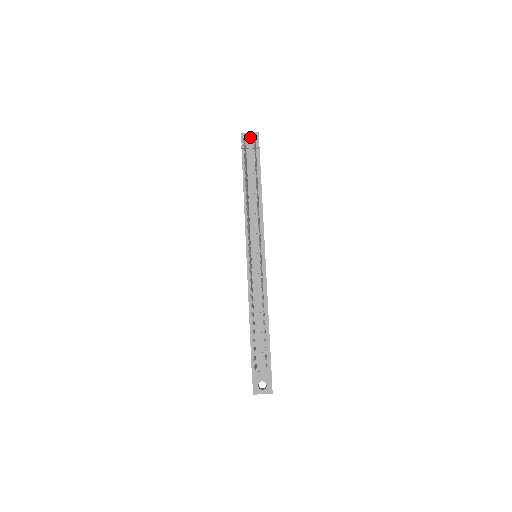
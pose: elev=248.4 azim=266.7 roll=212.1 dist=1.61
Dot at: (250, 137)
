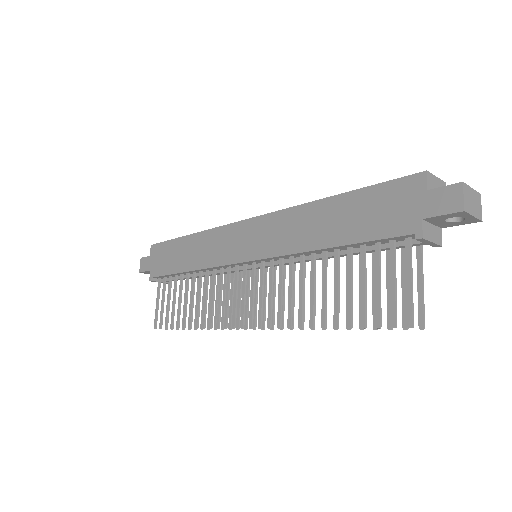
Dot at: occluded
